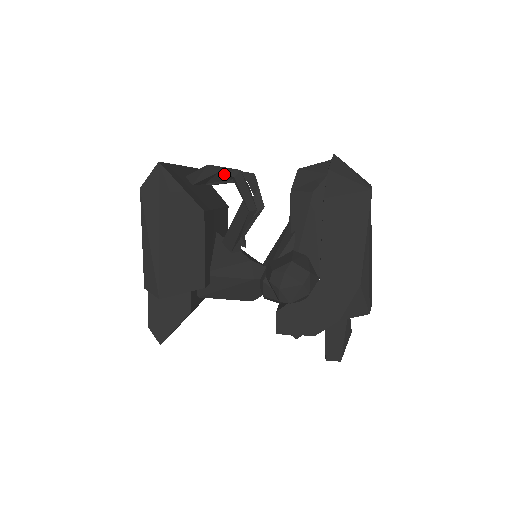
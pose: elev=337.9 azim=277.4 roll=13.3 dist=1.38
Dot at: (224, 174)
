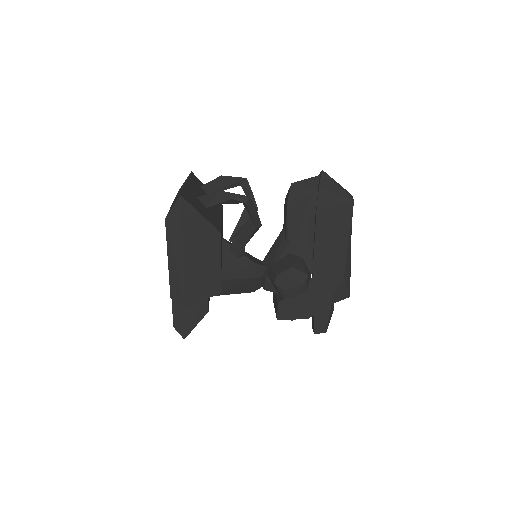
Dot at: (236, 200)
